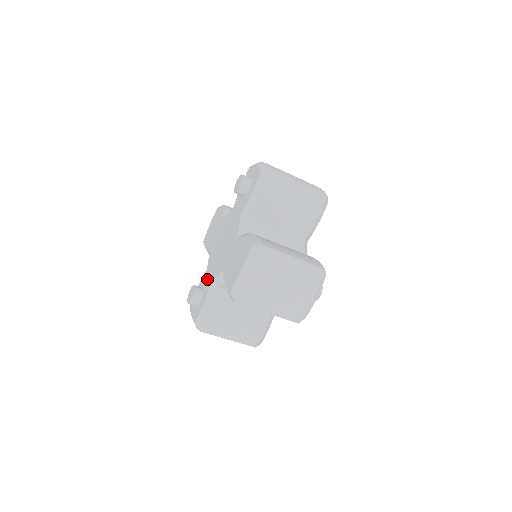
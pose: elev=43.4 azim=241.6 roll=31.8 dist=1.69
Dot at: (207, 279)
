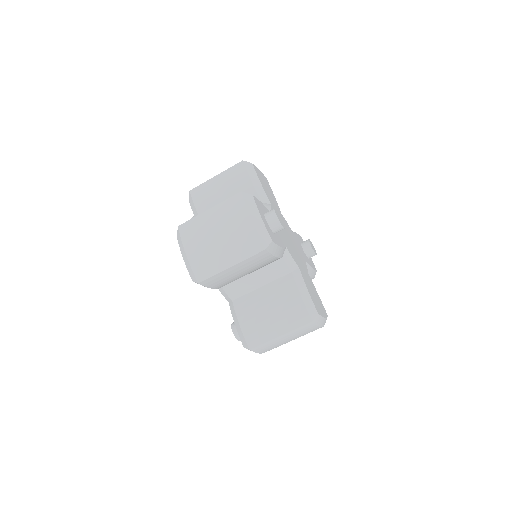
Dot at: occluded
